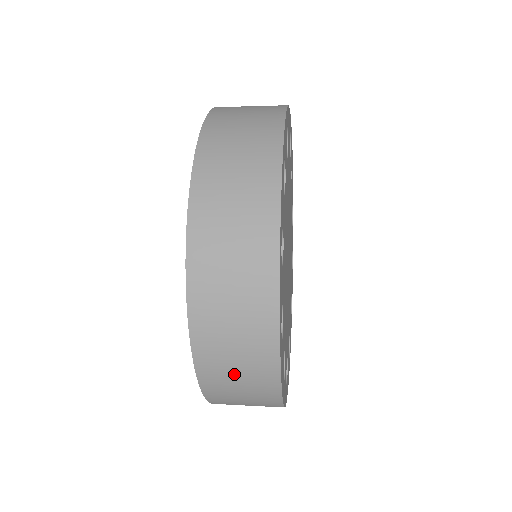
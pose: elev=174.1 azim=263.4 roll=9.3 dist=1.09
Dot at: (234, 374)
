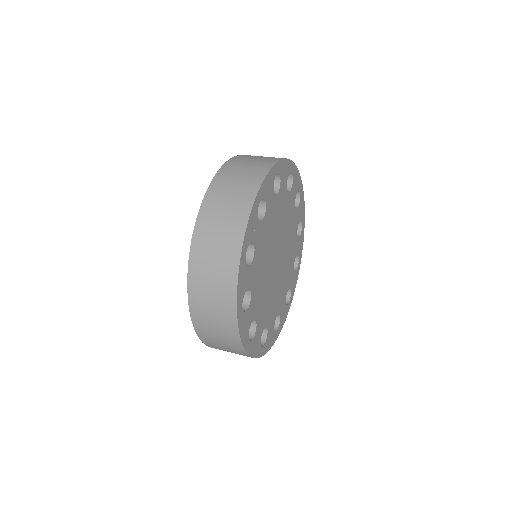
Dot at: (210, 274)
